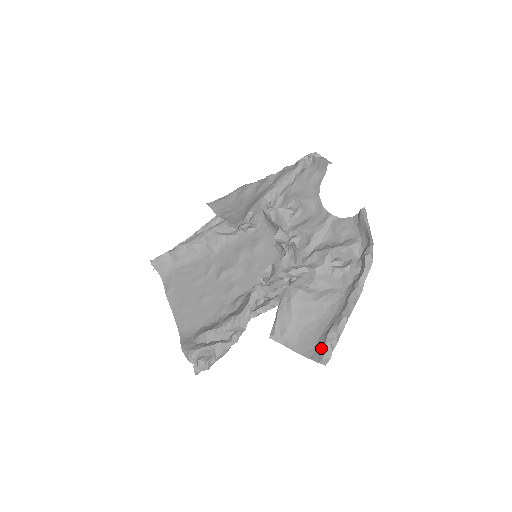
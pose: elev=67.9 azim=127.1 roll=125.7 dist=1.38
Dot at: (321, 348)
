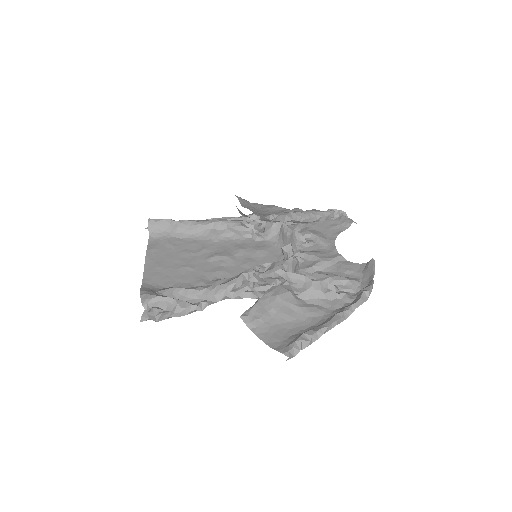
Dot at: (290, 343)
